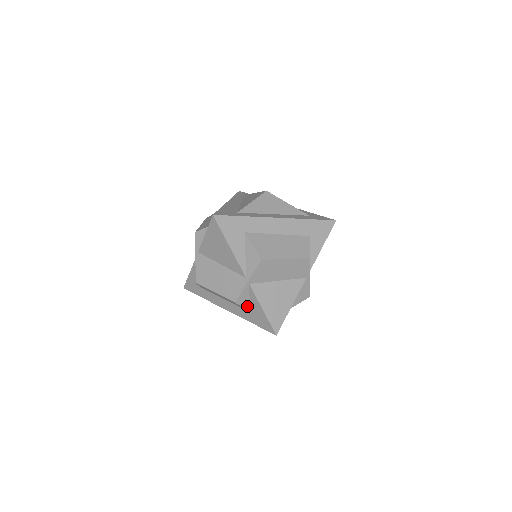
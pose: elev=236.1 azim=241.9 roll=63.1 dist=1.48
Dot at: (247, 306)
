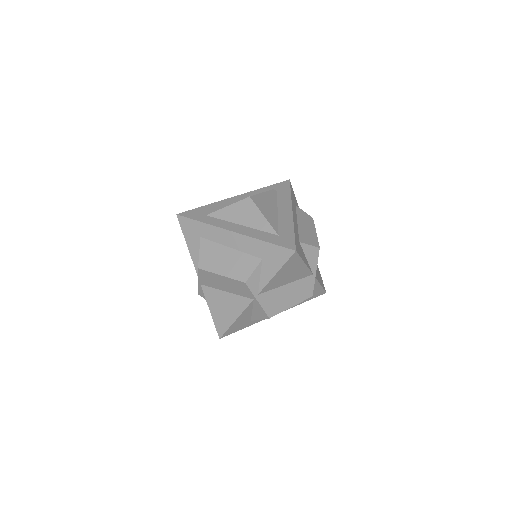
Dot at: occluded
